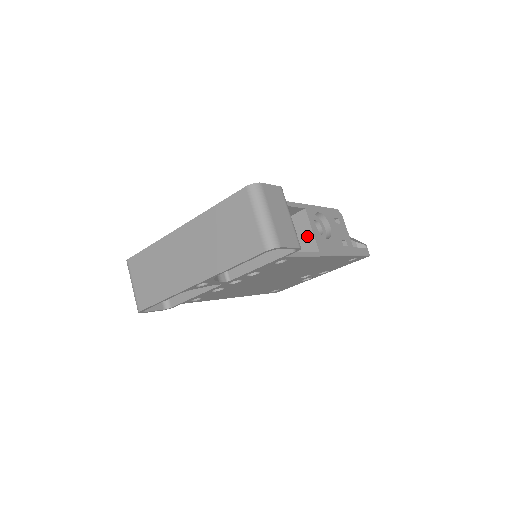
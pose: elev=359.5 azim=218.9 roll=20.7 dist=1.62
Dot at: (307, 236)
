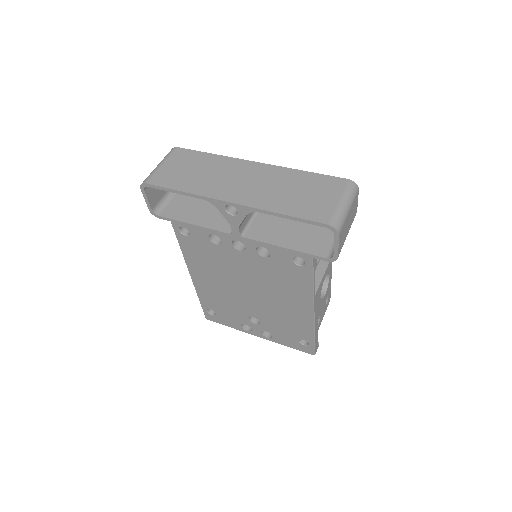
Dot at: (315, 277)
